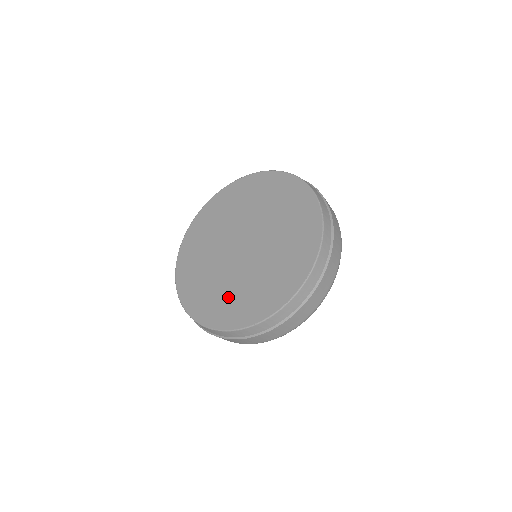
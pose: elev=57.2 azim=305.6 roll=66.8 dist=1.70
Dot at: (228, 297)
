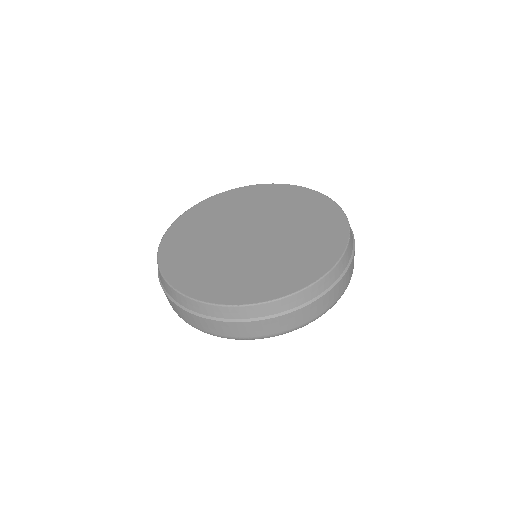
Dot at: (214, 272)
